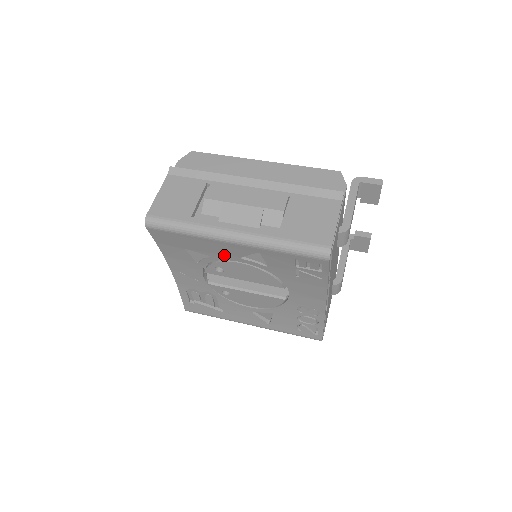
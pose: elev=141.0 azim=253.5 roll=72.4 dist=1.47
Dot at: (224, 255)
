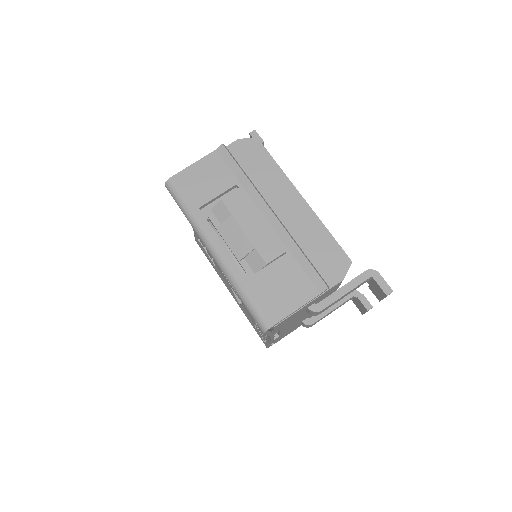
Dot at: occluded
